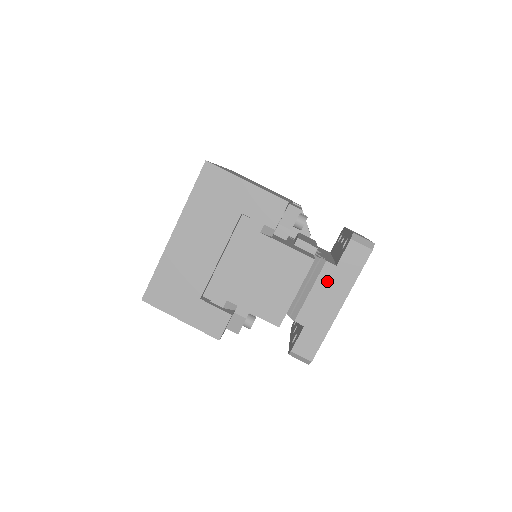
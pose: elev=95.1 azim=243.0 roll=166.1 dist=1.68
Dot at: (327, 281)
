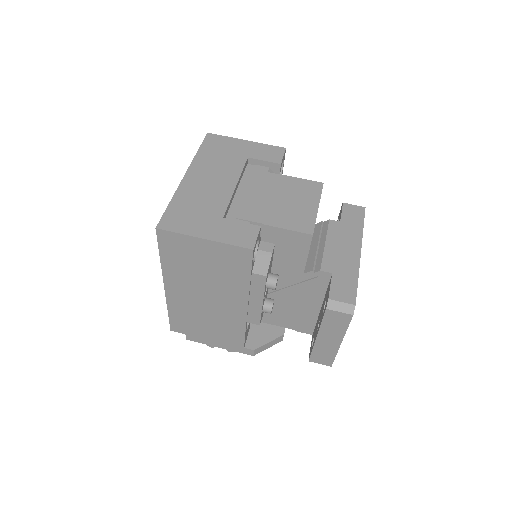
Dot at: (337, 234)
